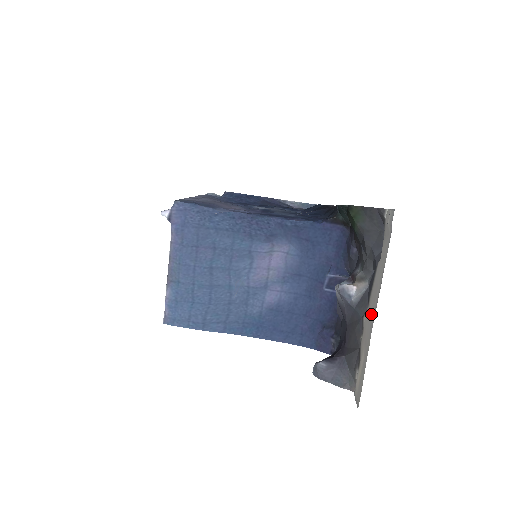
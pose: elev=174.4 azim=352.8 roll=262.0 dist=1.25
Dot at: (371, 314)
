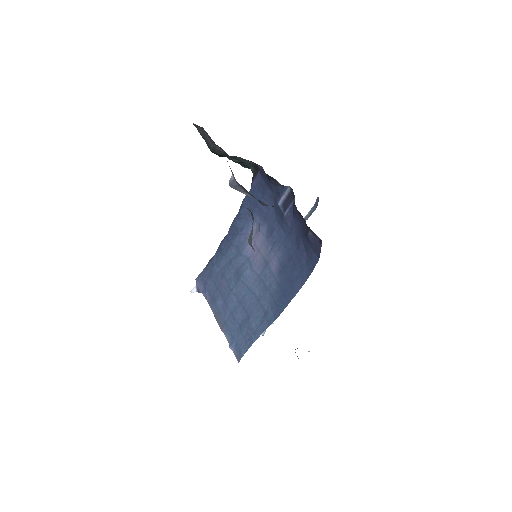
Dot at: occluded
